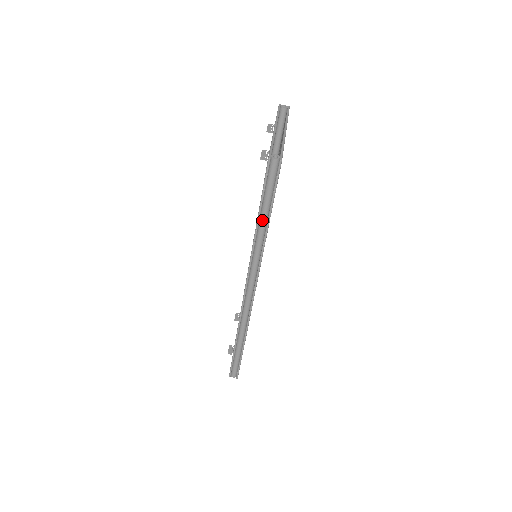
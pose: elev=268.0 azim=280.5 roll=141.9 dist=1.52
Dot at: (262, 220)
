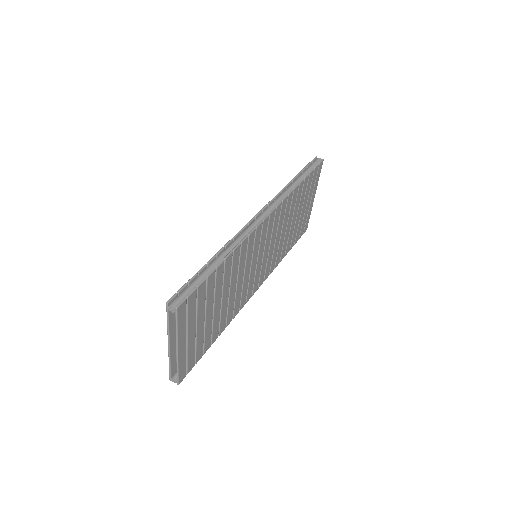
Dot at: (298, 178)
